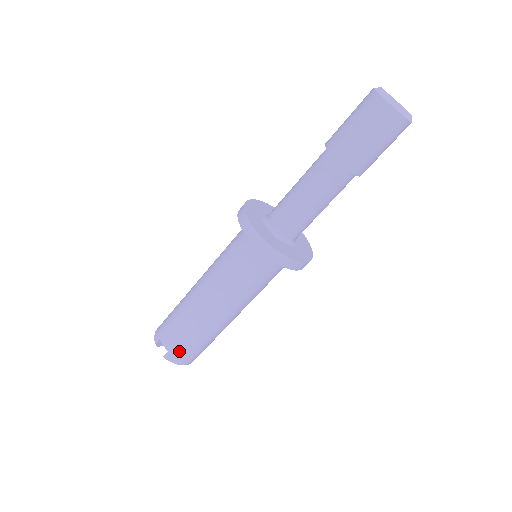
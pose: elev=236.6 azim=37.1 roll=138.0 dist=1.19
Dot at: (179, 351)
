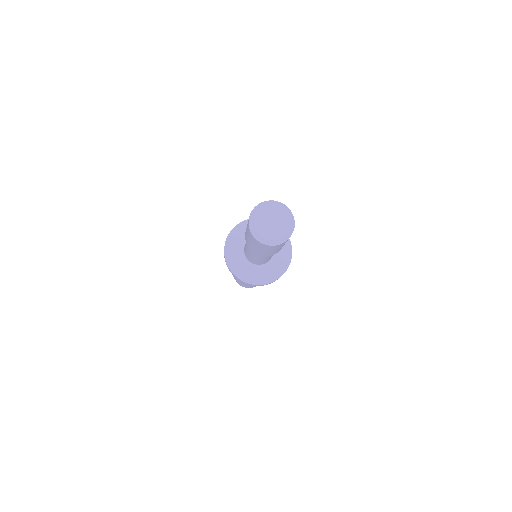
Dot at: (243, 285)
